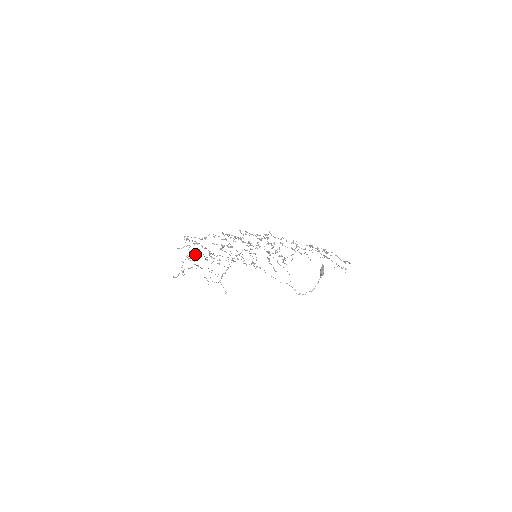
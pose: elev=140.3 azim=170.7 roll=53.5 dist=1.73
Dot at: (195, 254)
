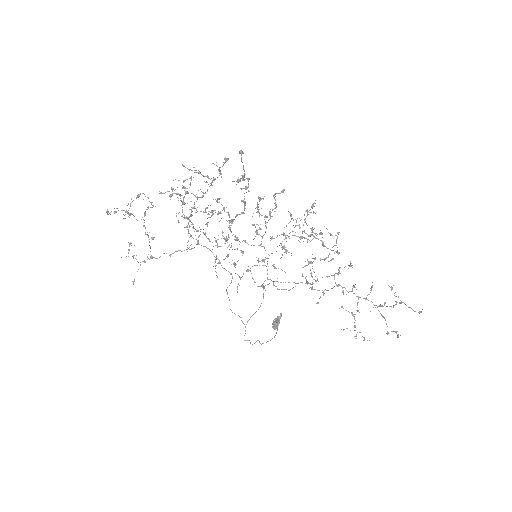
Dot at: occluded
